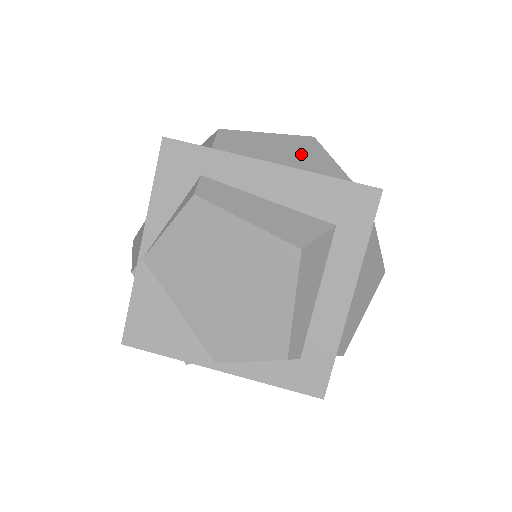
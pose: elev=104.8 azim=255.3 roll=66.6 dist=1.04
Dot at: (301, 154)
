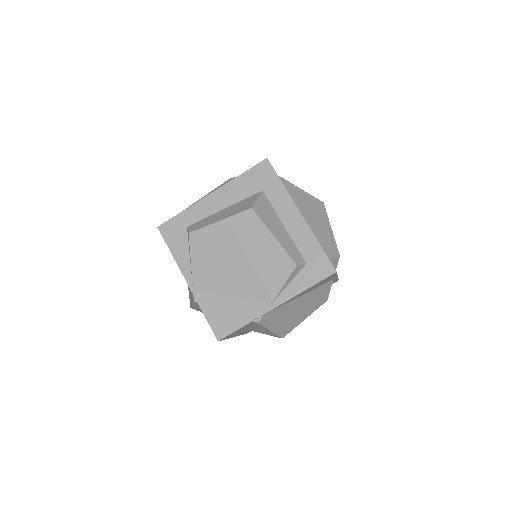
Dot at: occluded
